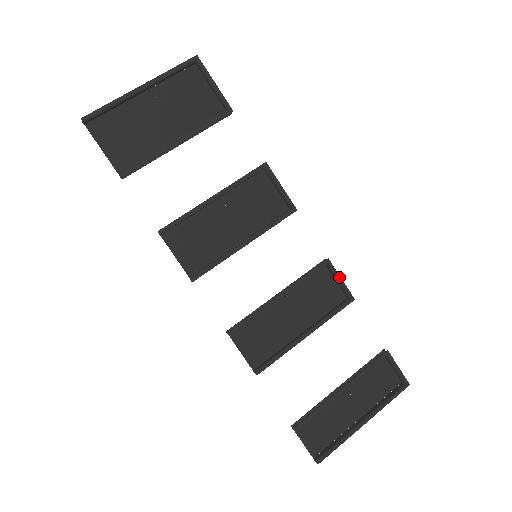
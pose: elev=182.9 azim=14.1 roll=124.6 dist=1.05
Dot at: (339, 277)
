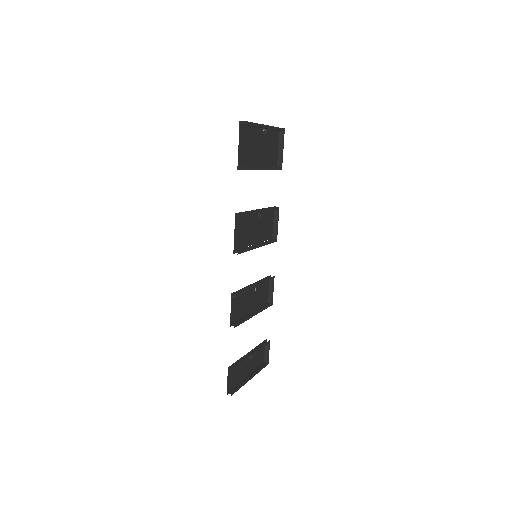
Dot at: (273, 289)
